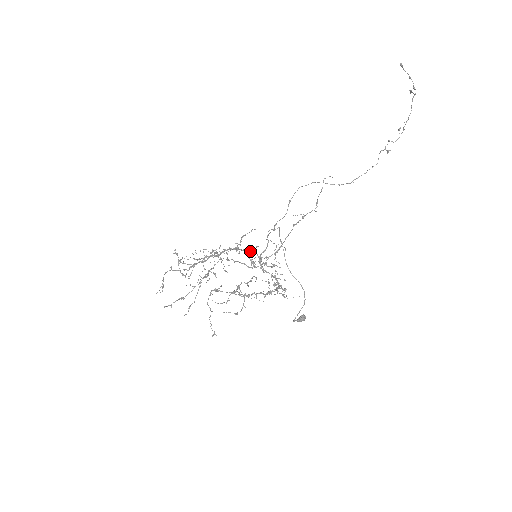
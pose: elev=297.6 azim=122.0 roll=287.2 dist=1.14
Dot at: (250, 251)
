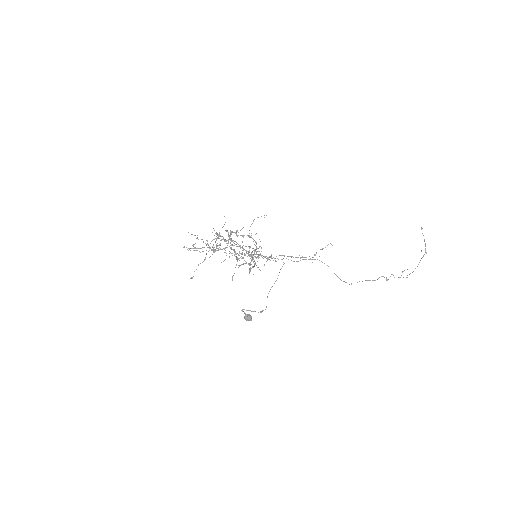
Dot at: (255, 241)
